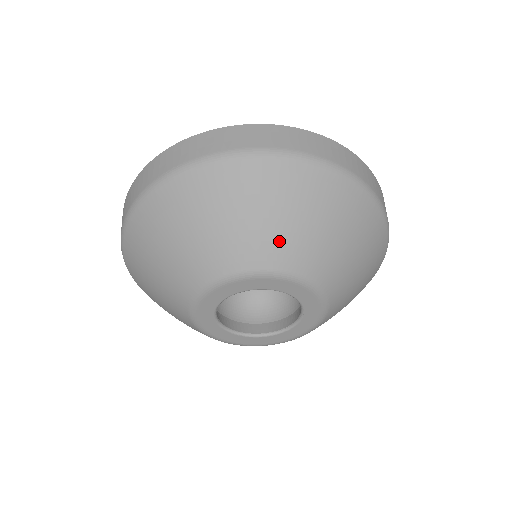
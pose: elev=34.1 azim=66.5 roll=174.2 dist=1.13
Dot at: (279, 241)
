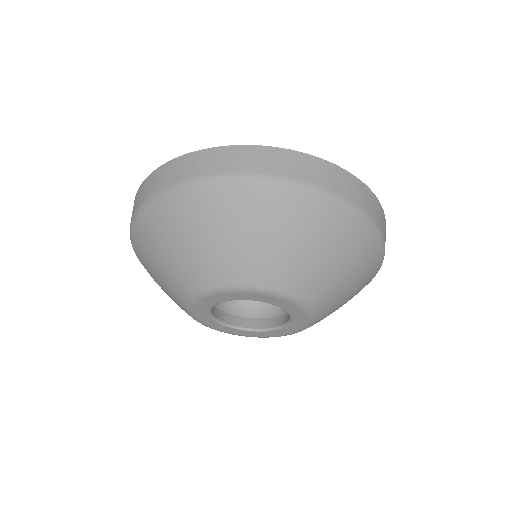
Dot at: (218, 261)
